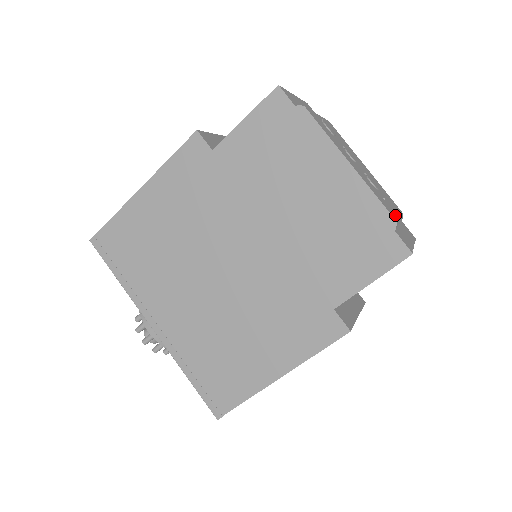
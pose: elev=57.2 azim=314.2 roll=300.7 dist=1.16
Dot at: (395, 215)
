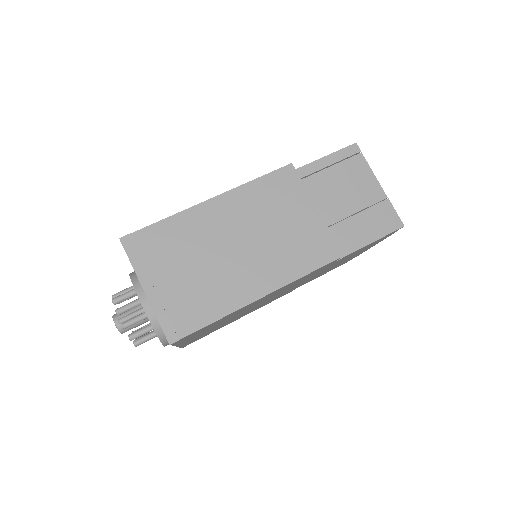
Dot at: occluded
